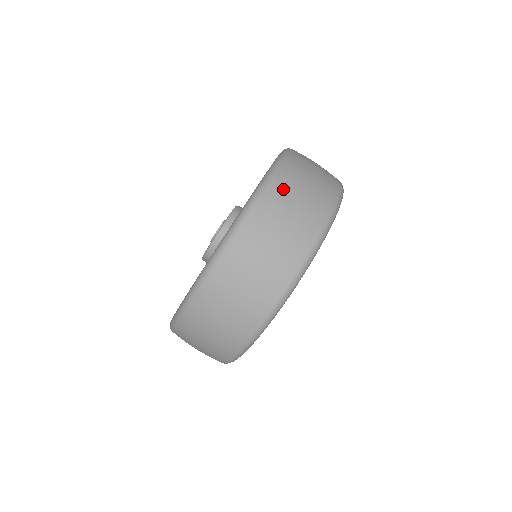
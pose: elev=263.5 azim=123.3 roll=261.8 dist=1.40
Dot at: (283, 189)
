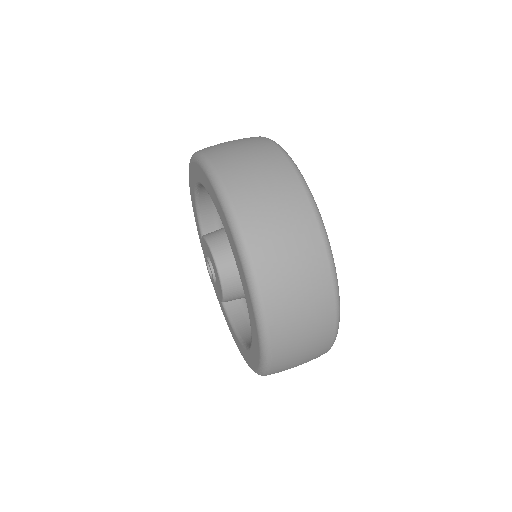
Dot at: occluded
